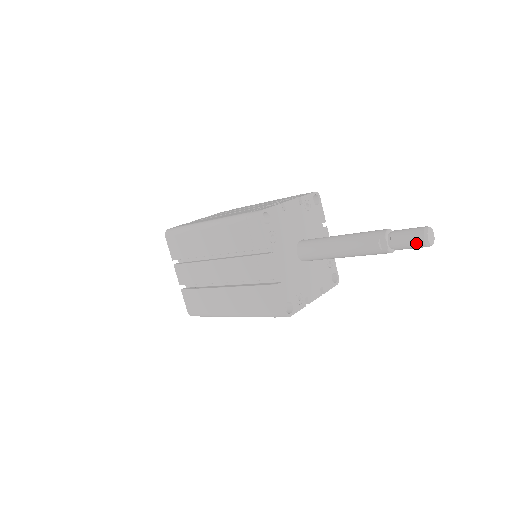
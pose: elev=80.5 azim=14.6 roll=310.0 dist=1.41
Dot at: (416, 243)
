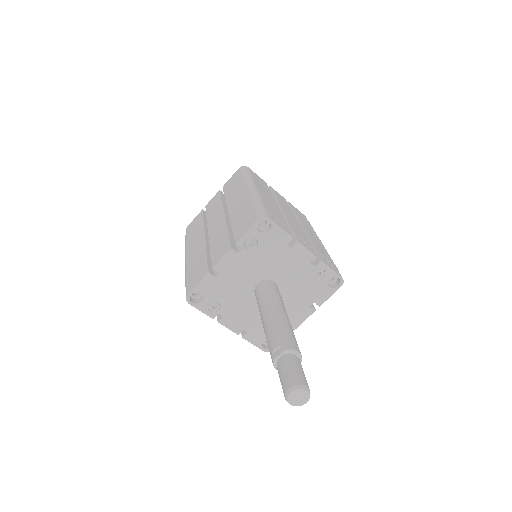
Dot at: (284, 383)
